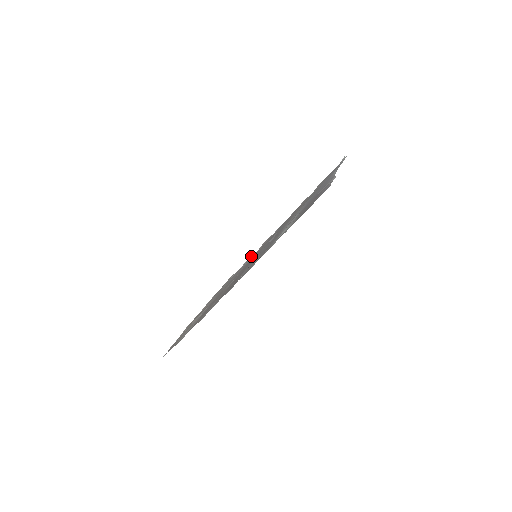
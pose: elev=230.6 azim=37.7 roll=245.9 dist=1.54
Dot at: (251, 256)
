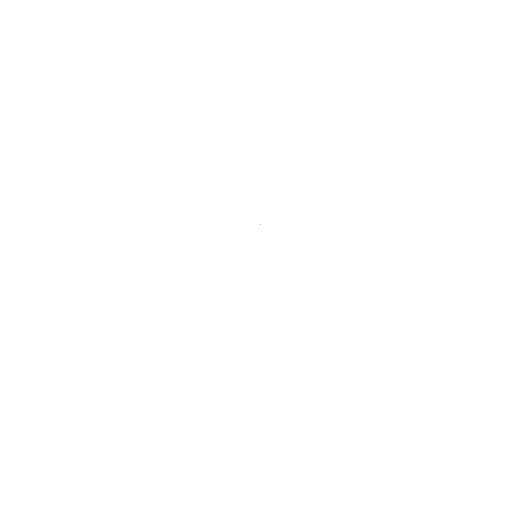
Dot at: occluded
